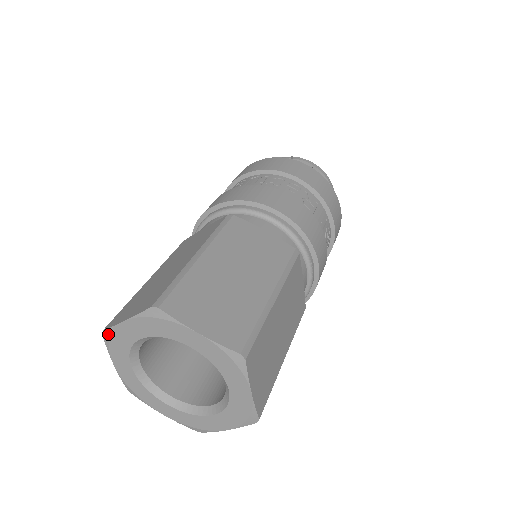
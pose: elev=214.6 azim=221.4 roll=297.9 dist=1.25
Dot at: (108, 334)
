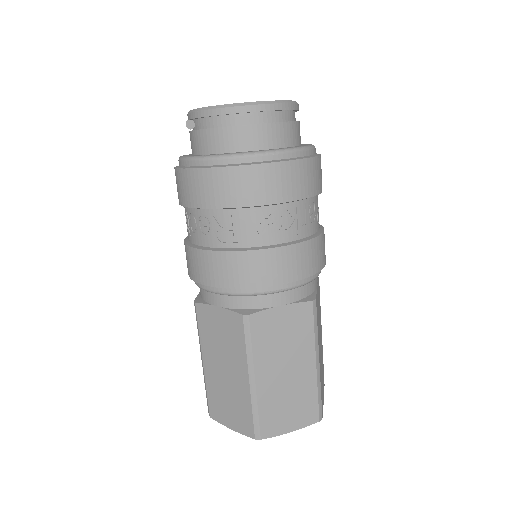
Dot at: occluded
